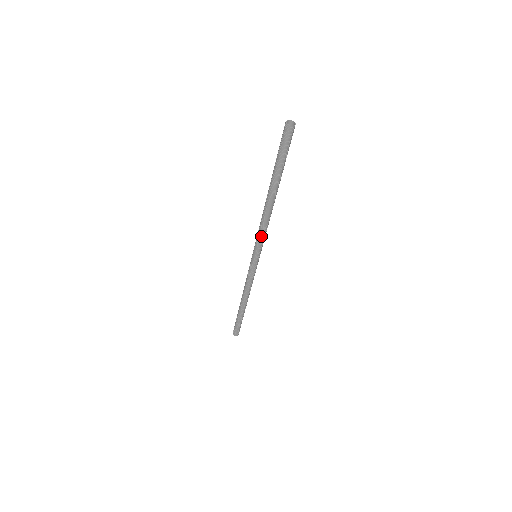
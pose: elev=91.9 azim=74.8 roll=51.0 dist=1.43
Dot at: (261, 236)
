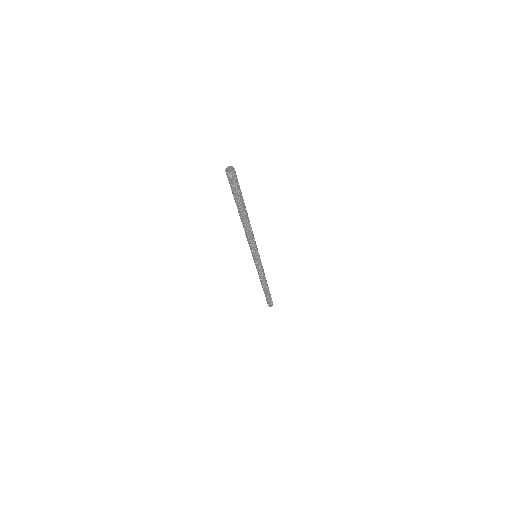
Dot at: (252, 245)
